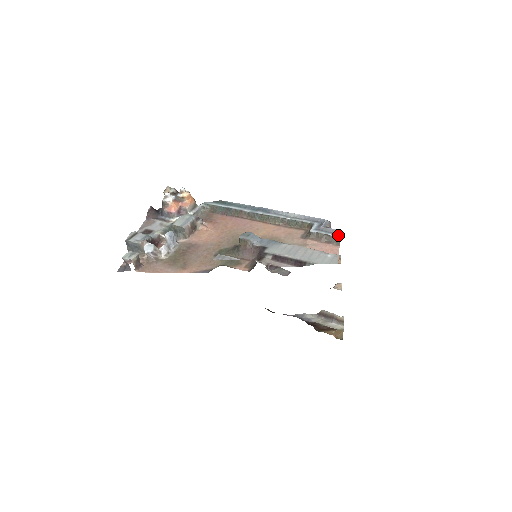
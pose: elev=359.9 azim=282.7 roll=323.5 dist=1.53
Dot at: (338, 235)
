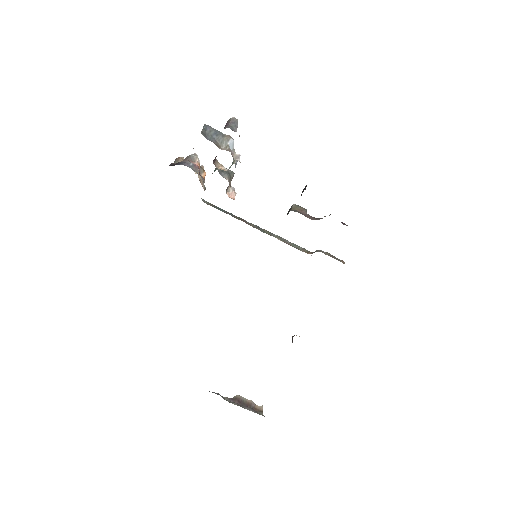
Dot at: (341, 261)
